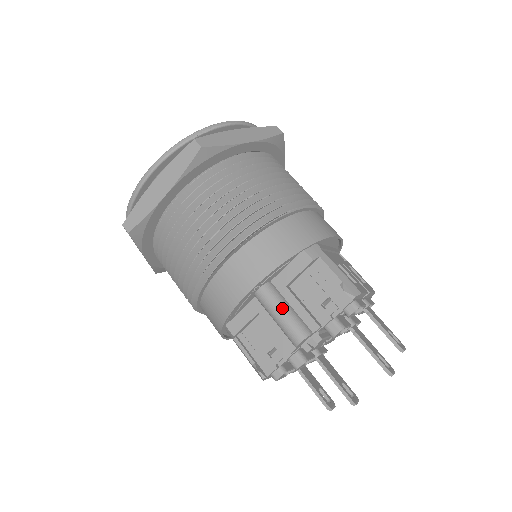
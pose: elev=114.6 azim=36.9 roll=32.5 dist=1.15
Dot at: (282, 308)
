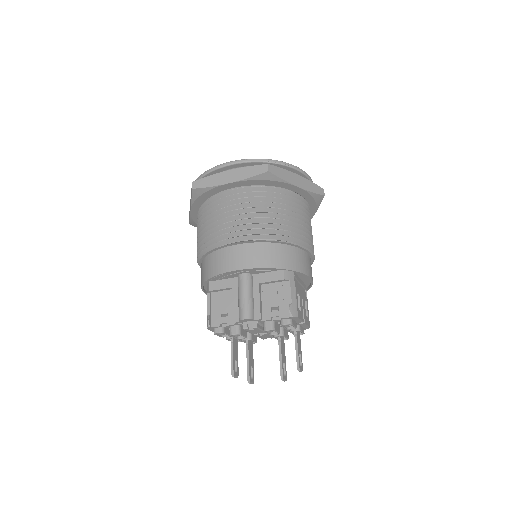
Dot at: (248, 293)
